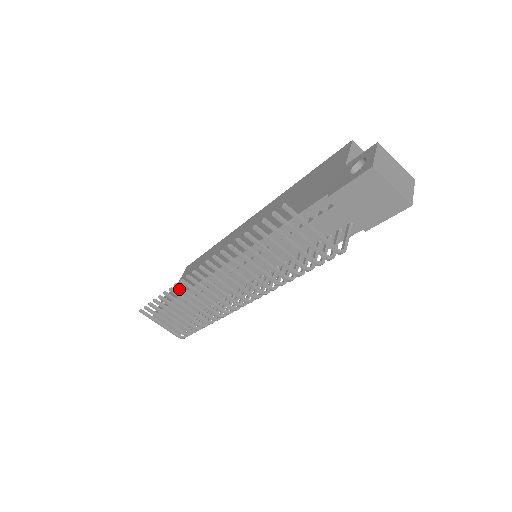
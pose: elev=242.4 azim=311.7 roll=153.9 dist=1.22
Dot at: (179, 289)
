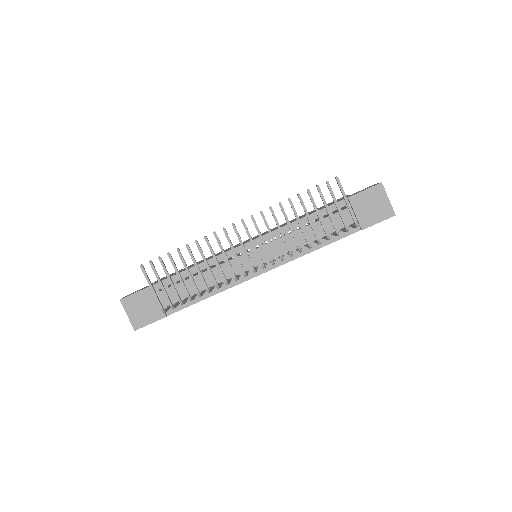
Dot at: (206, 241)
